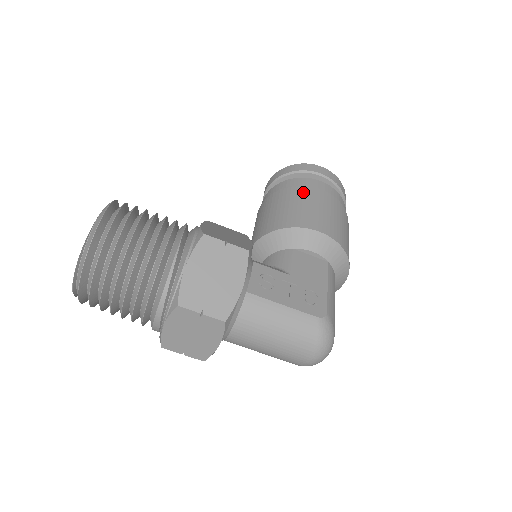
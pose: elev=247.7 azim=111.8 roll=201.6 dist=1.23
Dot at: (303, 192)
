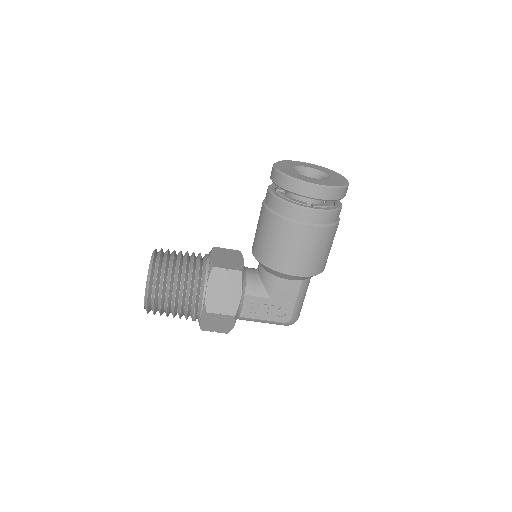
Dot at: (289, 231)
